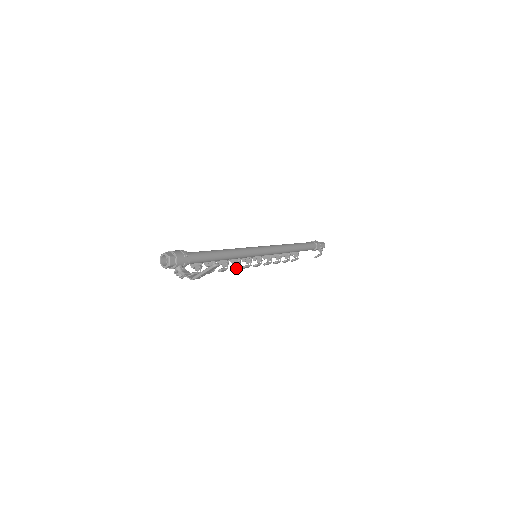
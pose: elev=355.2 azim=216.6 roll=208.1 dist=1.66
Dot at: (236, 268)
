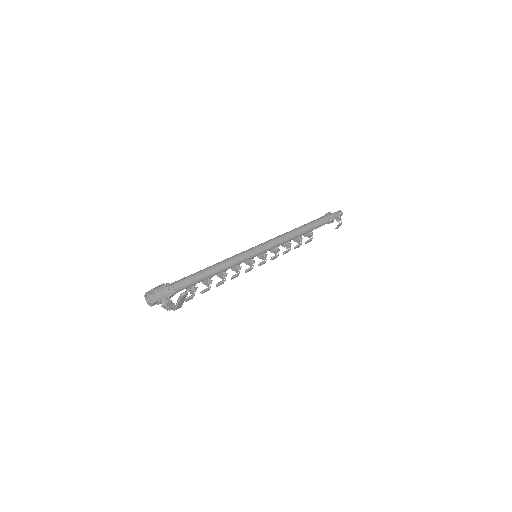
Dot at: (236, 276)
